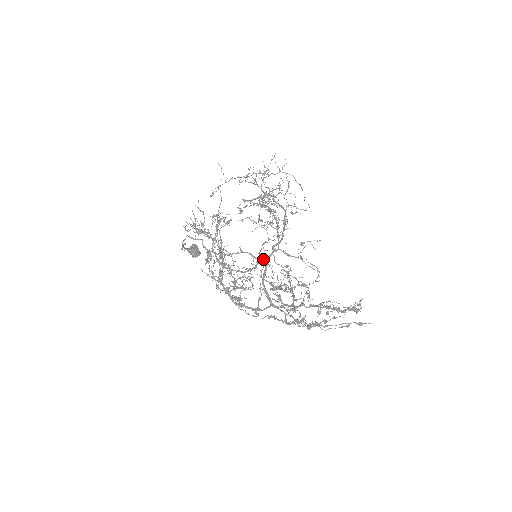
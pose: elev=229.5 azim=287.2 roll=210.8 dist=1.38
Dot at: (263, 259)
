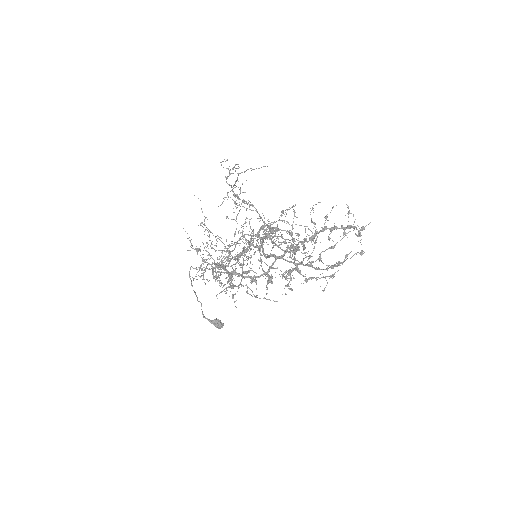
Dot at: (253, 232)
